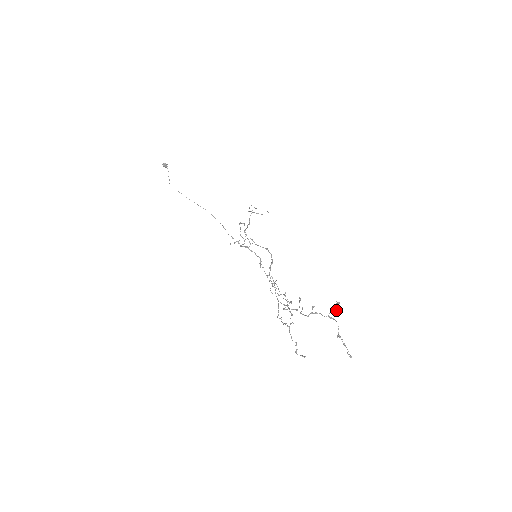
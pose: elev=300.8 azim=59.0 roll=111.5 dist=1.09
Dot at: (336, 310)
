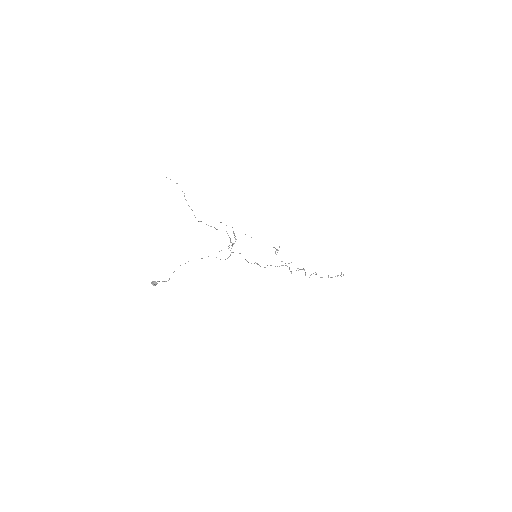
Dot at: occluded
